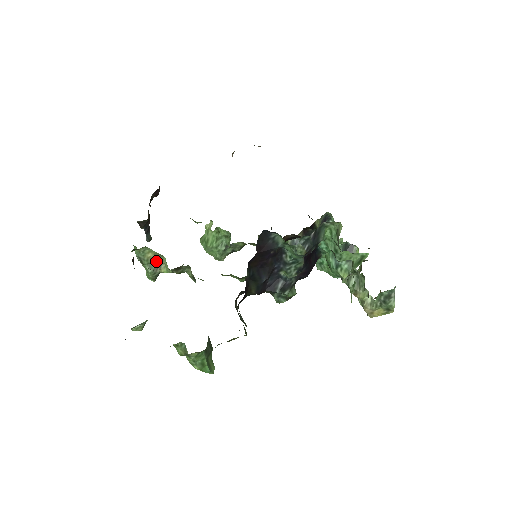
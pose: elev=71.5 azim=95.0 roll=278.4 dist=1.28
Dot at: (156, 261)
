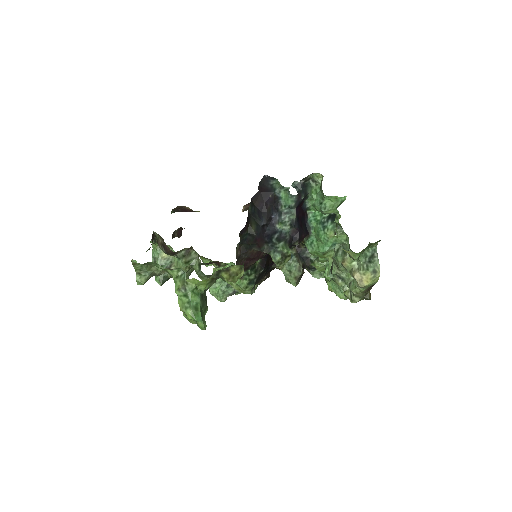
Dot at: (168, 263)
